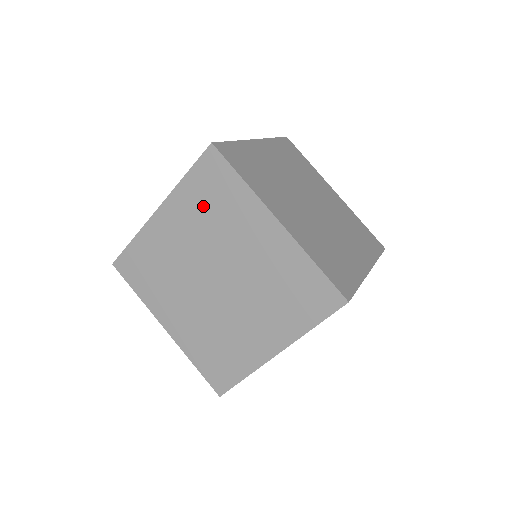
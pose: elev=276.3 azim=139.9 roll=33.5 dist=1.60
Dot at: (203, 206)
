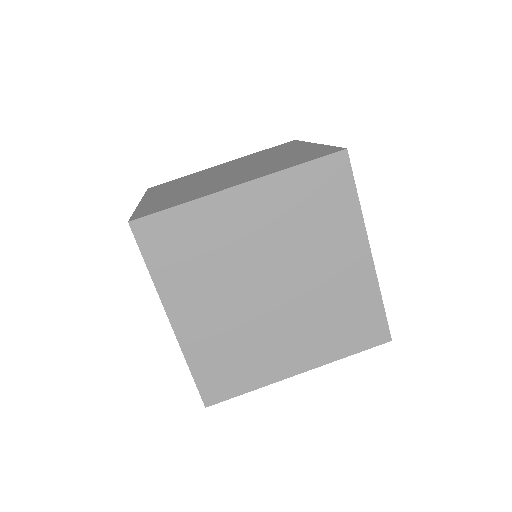
Dot at: occluded
